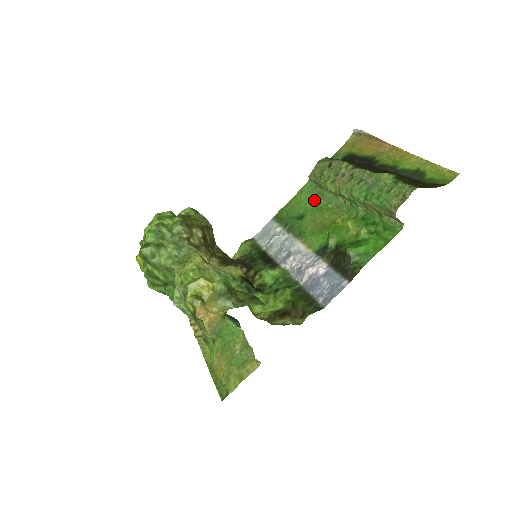
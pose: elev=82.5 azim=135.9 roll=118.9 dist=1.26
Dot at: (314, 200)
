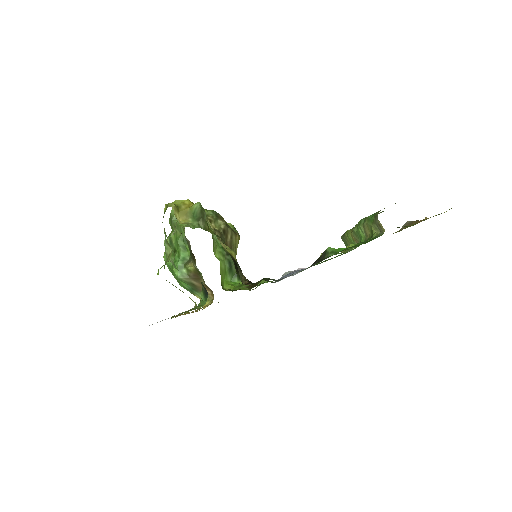
Dot at: (338, 255)
